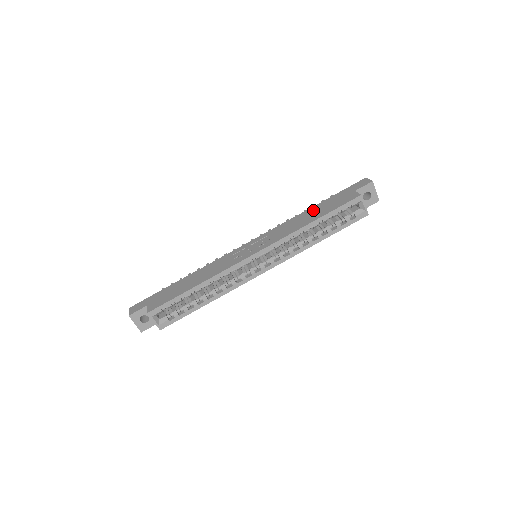
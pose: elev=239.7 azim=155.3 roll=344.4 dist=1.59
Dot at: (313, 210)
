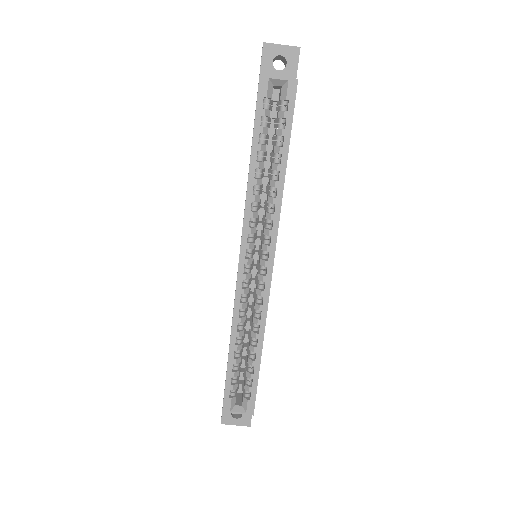
Dot at: occluded
